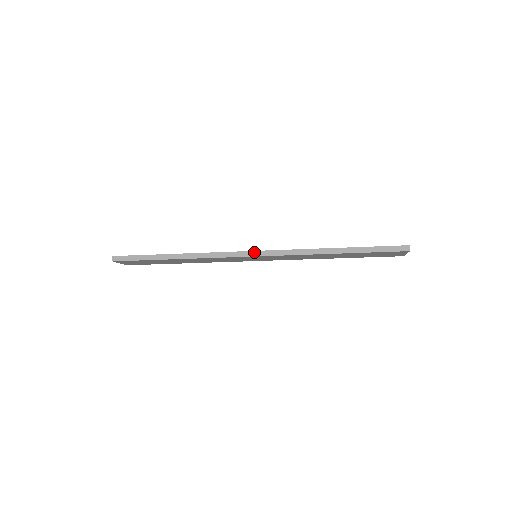
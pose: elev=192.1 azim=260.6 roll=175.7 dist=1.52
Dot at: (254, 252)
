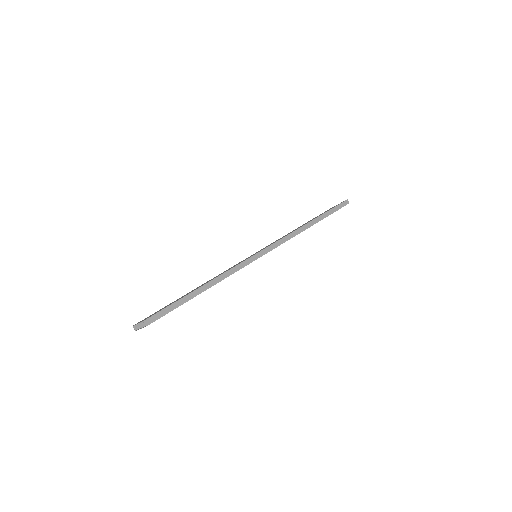
Dot at: (264, 250)
